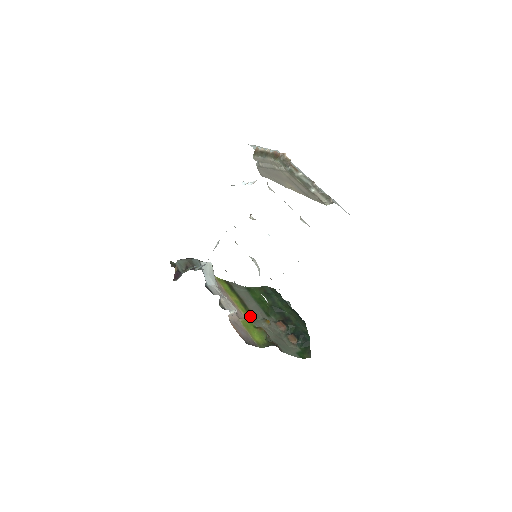
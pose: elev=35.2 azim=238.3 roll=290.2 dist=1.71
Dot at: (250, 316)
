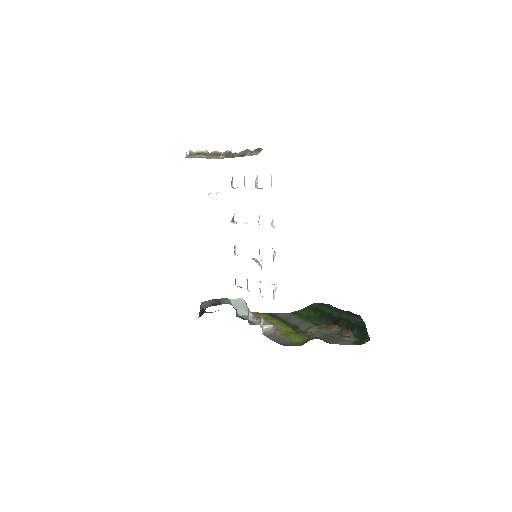
Dot at: (292, 328)
